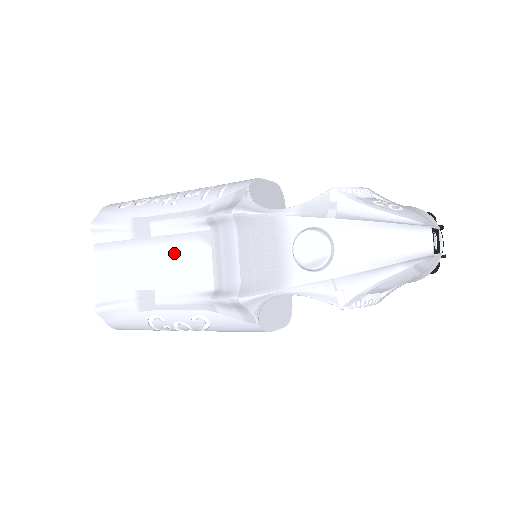
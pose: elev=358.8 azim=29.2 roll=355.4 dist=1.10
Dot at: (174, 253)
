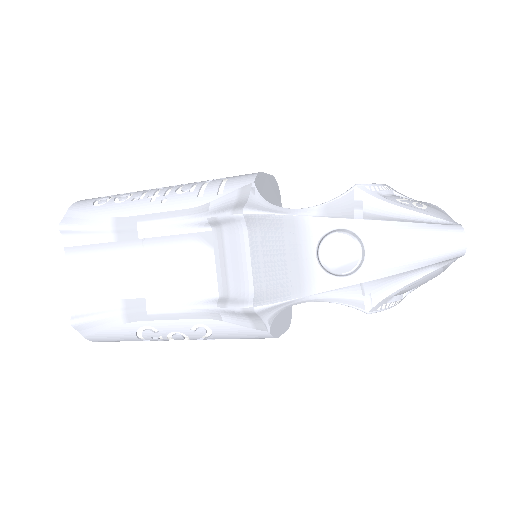
Dot at: (168, 257)
